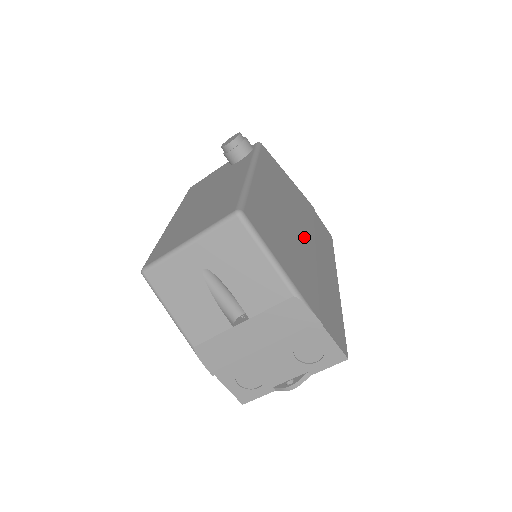
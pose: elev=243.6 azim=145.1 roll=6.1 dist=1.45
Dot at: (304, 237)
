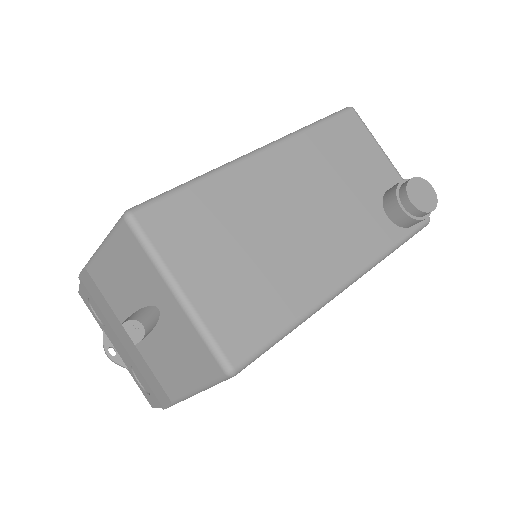
Dot at: occluded
